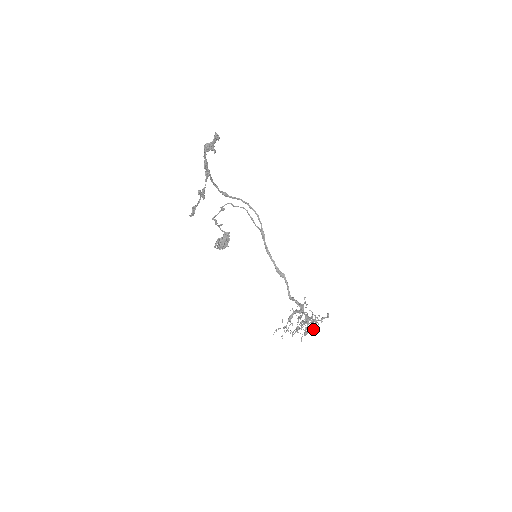
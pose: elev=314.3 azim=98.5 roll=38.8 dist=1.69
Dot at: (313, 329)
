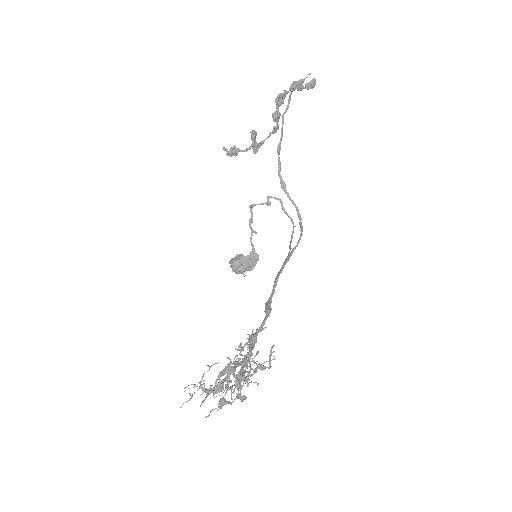
Dot at: (235, 386)
